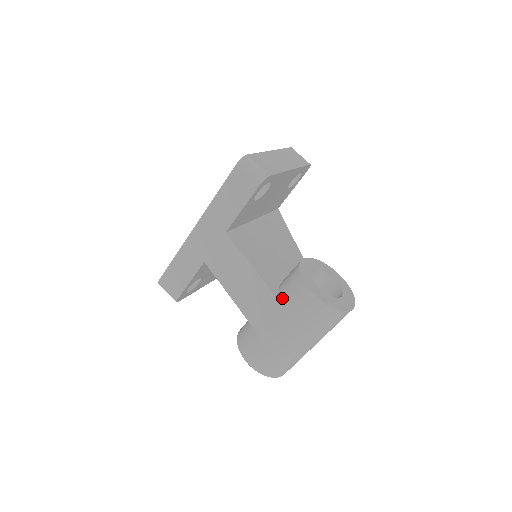
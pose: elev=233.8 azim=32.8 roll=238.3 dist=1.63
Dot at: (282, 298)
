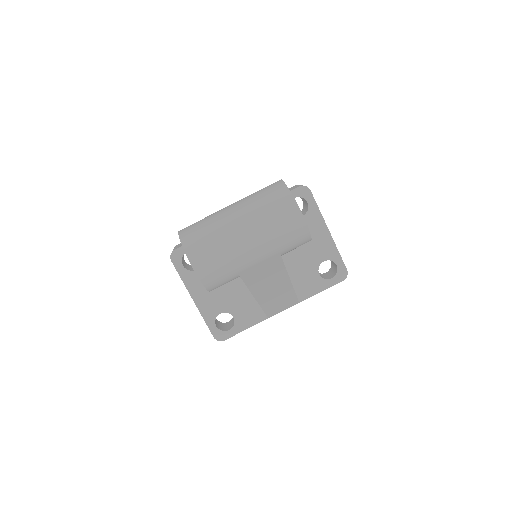
Dot at: occluded
